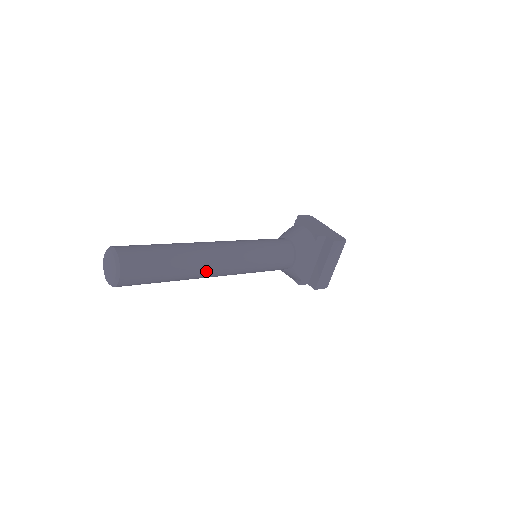
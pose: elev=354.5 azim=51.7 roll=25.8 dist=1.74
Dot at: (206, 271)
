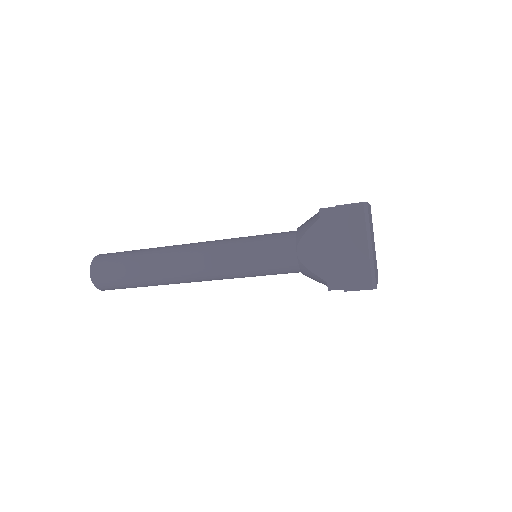
Dot at: (172, 268)
